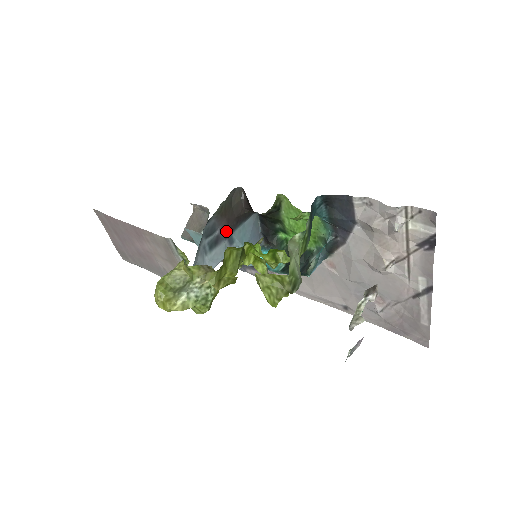
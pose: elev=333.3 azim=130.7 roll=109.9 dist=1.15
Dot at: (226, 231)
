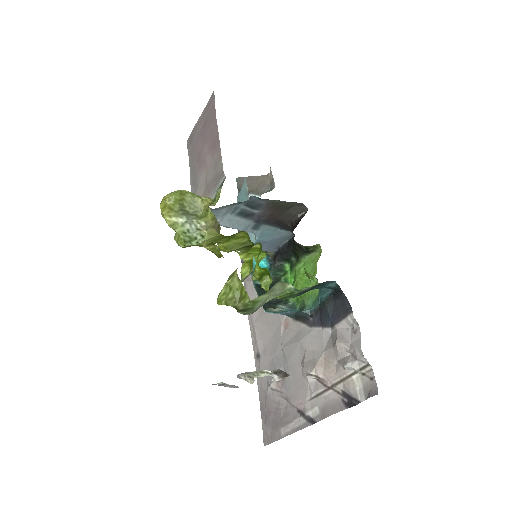
Dot at: (262, 218)
